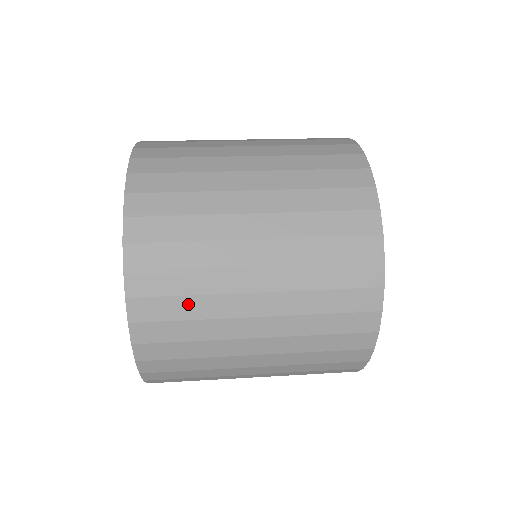
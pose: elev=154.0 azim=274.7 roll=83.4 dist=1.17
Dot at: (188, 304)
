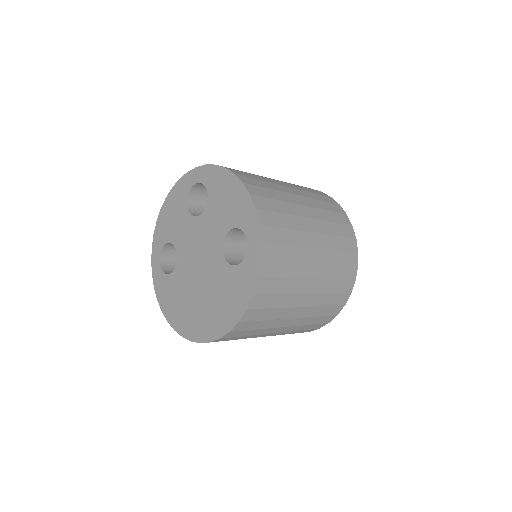
Dot at: (284, 218)
